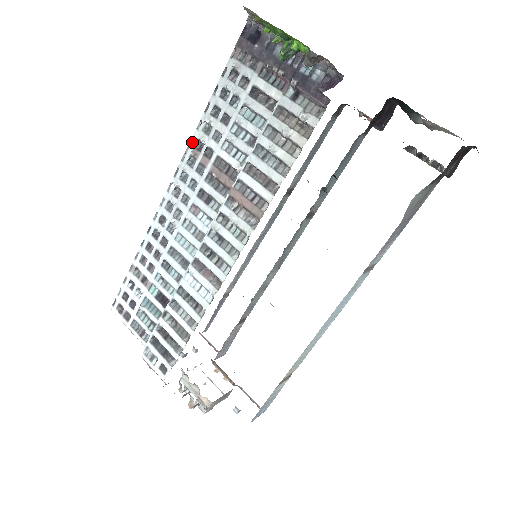
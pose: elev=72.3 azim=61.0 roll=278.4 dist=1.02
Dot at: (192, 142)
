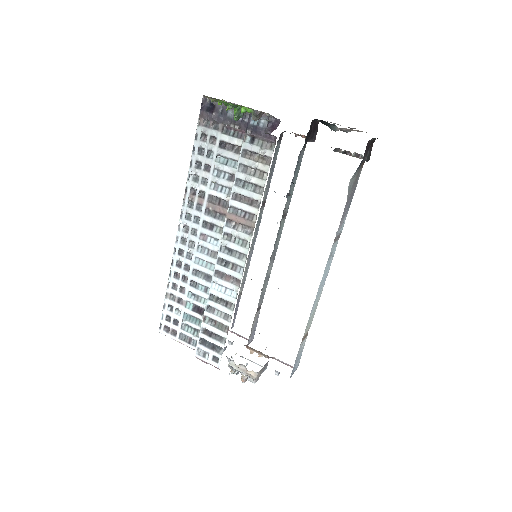
Dot at: (187, 191)
